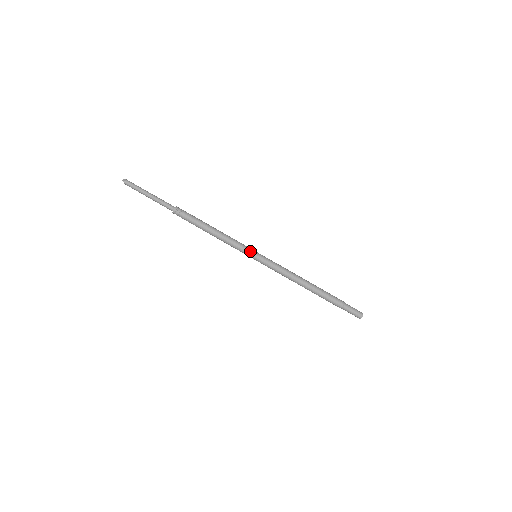
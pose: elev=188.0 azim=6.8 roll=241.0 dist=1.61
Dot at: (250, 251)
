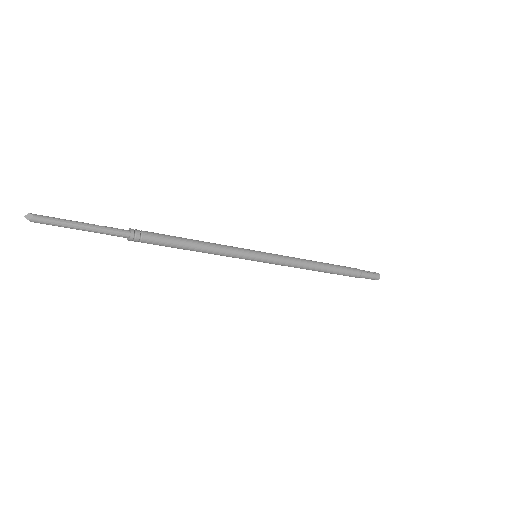
Dot at: (249, 255)
